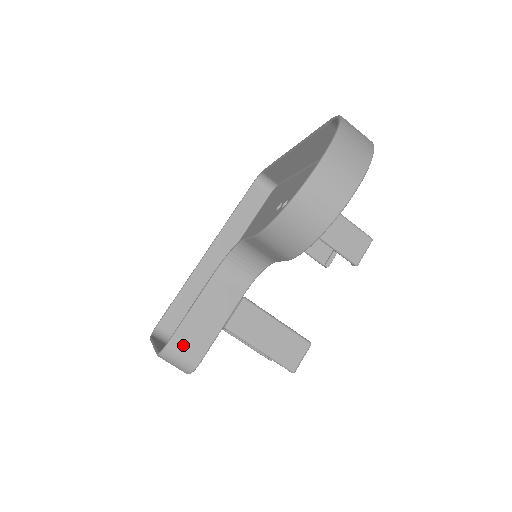
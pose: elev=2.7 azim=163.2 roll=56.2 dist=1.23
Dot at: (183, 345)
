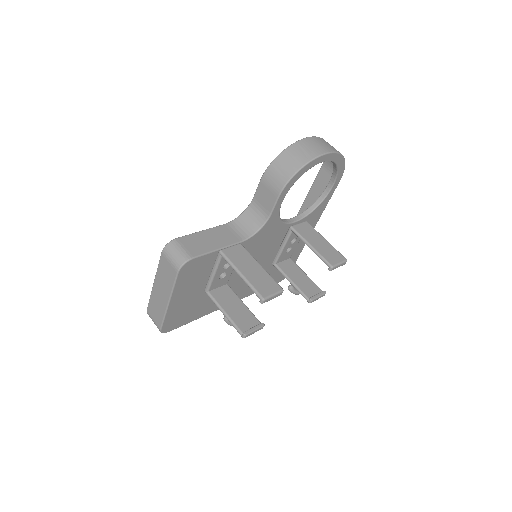
Dot at: (185, 244)
